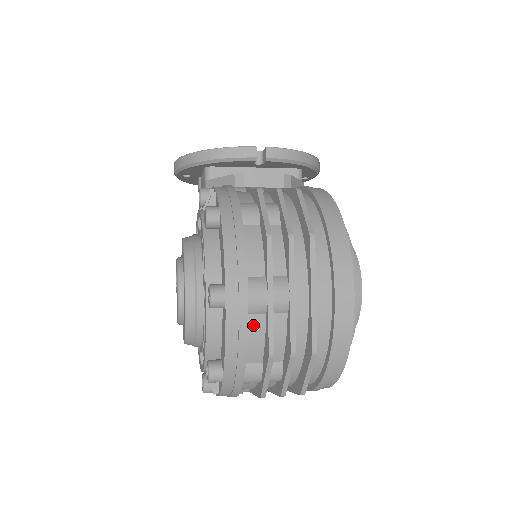
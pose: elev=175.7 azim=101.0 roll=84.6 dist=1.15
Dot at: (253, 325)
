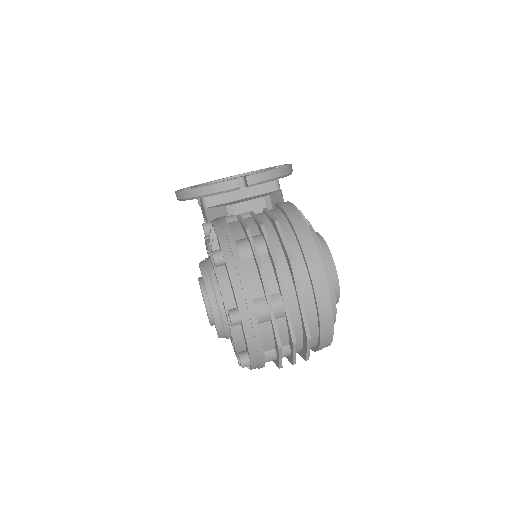
Dot at: (263, 329)
